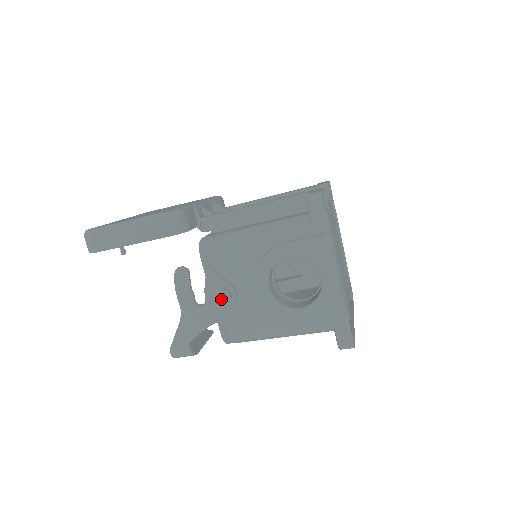
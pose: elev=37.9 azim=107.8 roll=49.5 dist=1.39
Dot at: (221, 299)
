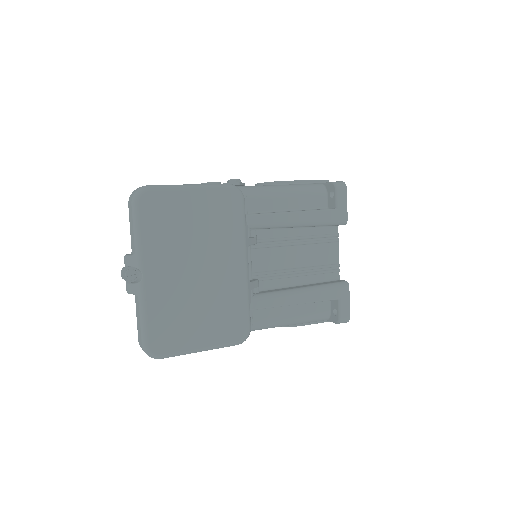
Dot at: occluded
